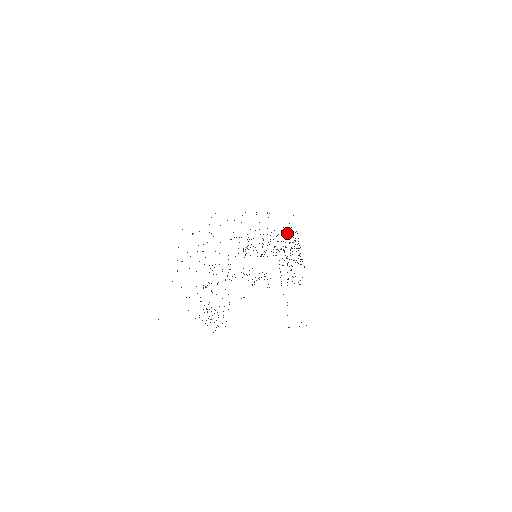
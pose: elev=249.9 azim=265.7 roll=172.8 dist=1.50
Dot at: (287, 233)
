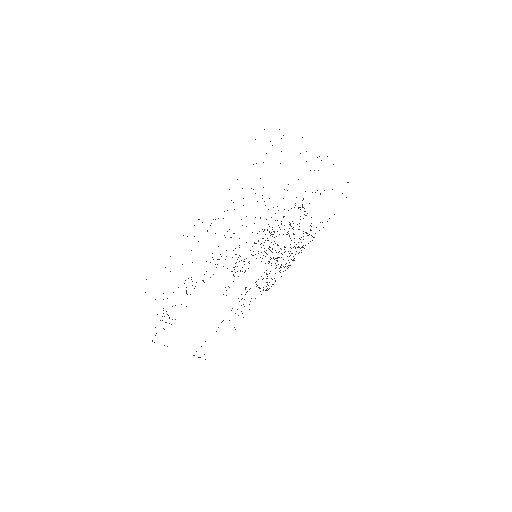
Dot at: occluded
